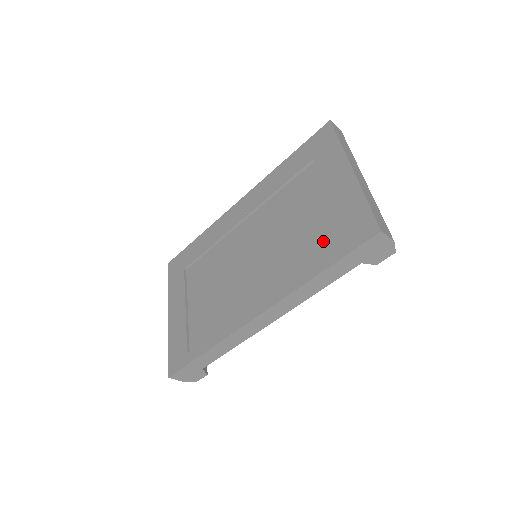
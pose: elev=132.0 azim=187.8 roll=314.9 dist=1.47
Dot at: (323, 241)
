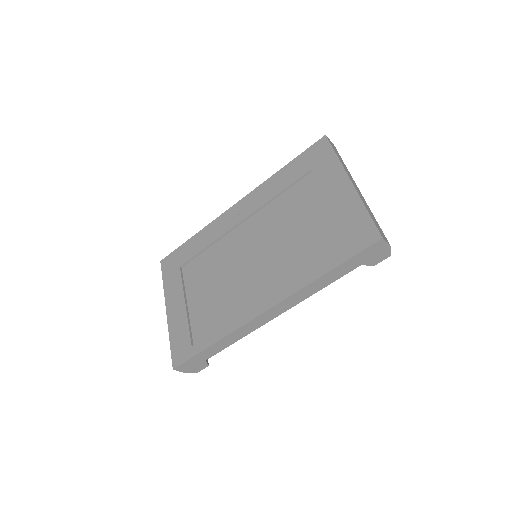
Dot at: (326, 245)
